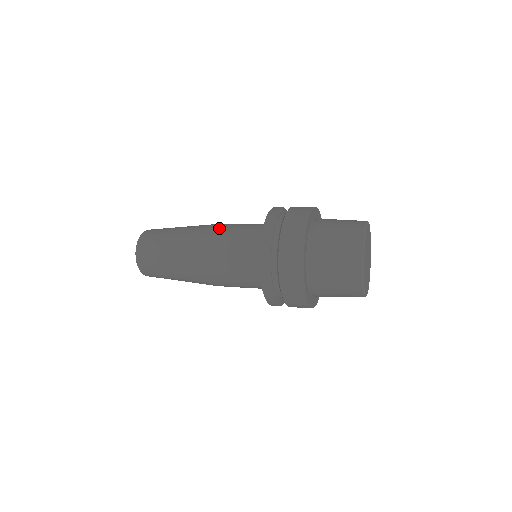
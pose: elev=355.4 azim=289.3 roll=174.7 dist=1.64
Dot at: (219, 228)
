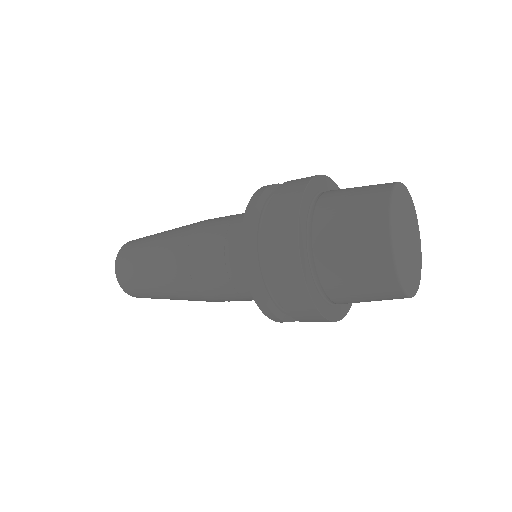
Dot at: (194, 240)
